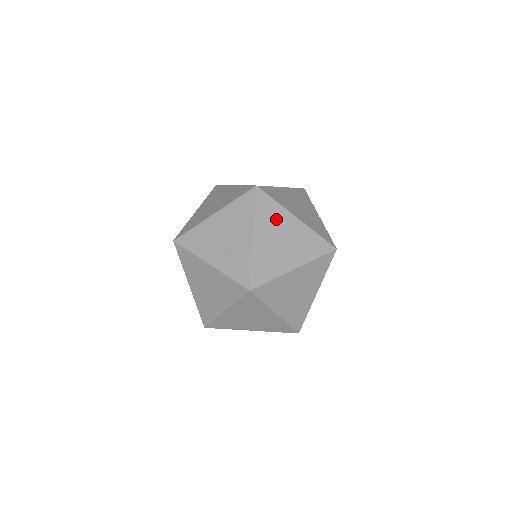
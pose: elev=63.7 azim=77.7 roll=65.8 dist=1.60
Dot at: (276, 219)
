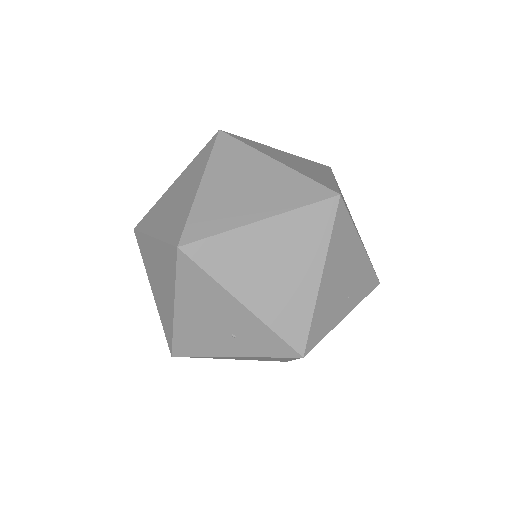
Dot at: (241, 254)
